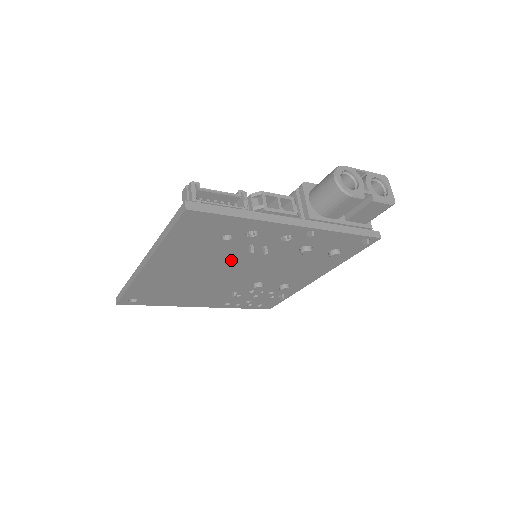
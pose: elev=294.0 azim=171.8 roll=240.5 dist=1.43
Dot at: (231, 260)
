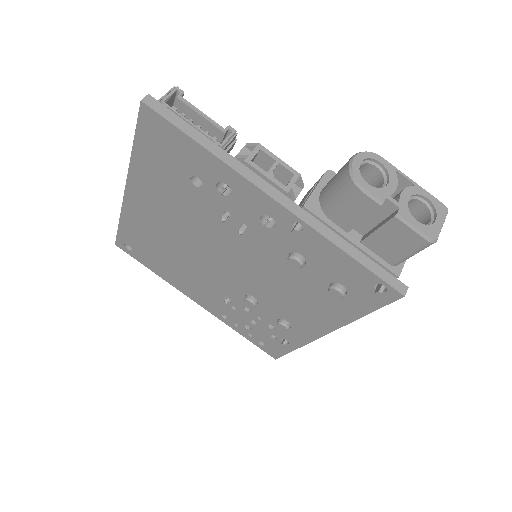
Dot at: (211, 231)
